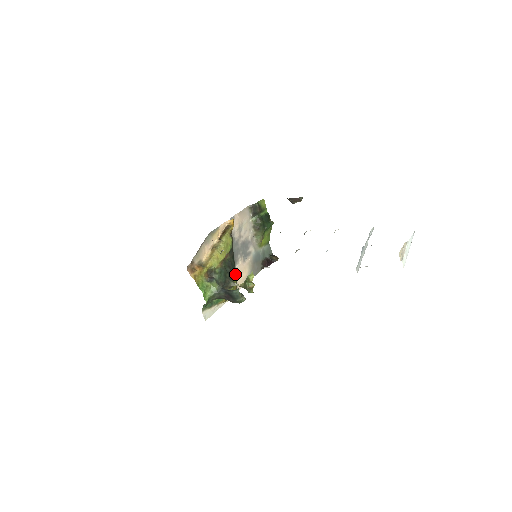
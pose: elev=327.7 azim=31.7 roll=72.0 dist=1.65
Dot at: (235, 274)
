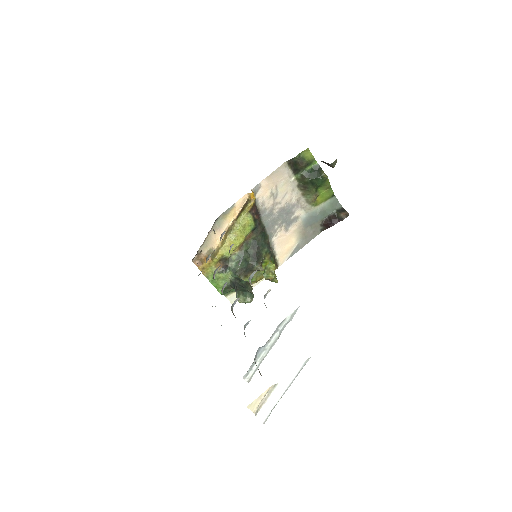
Dot at: (267, 252)
